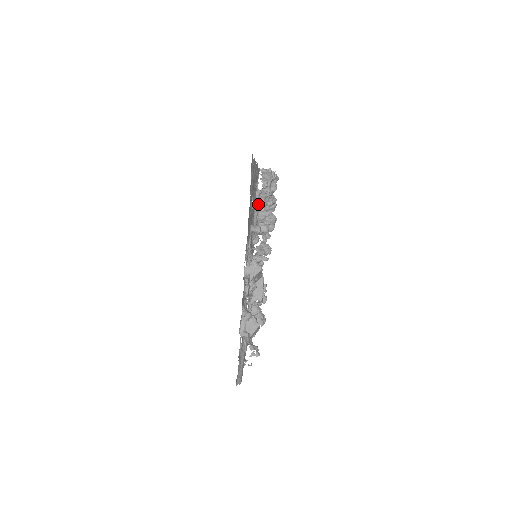
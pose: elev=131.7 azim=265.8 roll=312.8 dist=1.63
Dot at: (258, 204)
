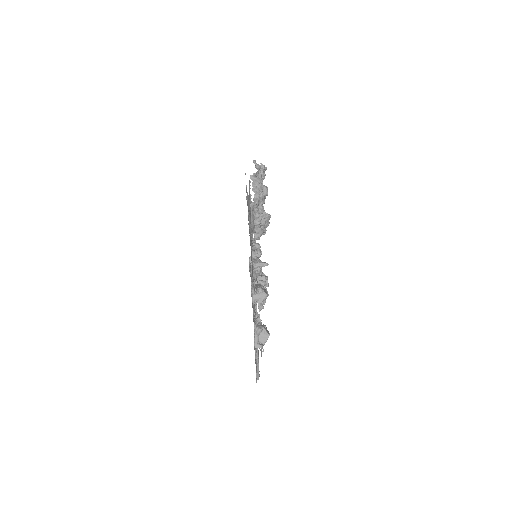
Dot at: (256, 235)
